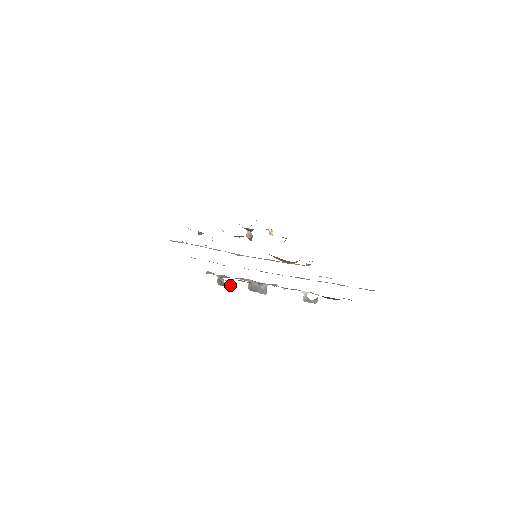
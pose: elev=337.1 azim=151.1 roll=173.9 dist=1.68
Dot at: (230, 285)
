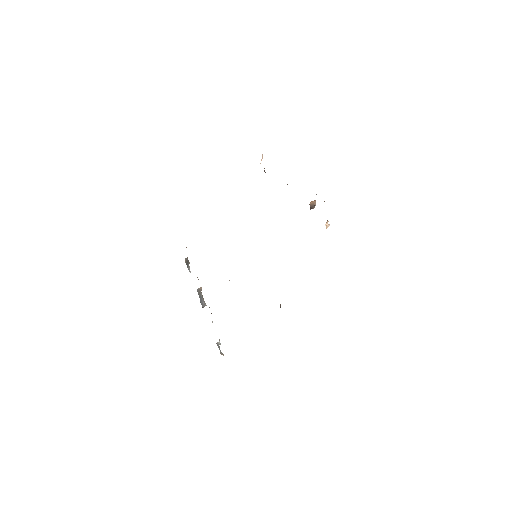
Dot at: occluded
